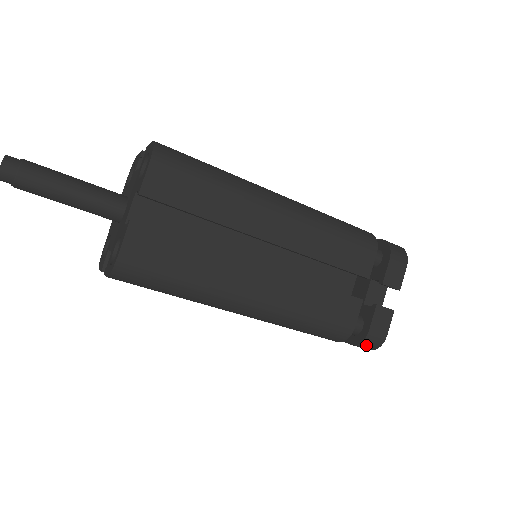
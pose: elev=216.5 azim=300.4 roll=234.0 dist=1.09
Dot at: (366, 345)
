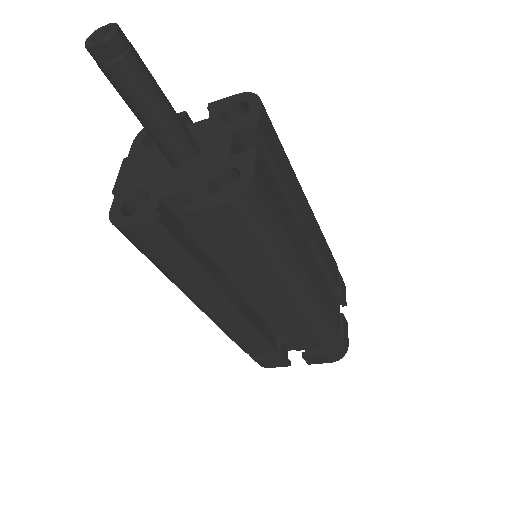
Dot at: (338, 352)
